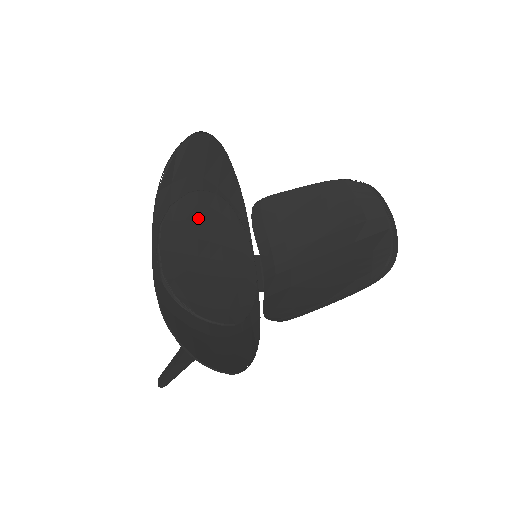
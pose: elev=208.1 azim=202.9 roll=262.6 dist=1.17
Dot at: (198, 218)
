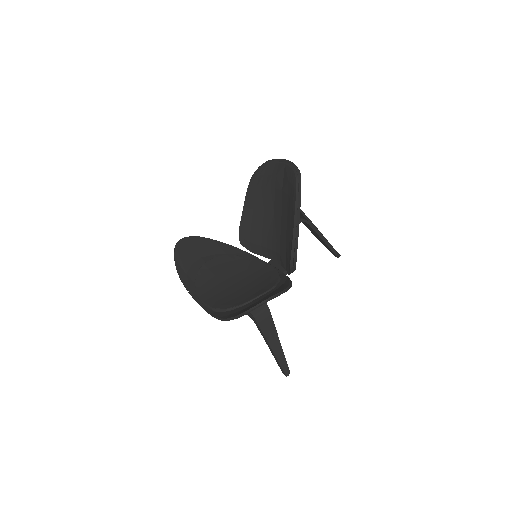
Dot at: (214, 274)
